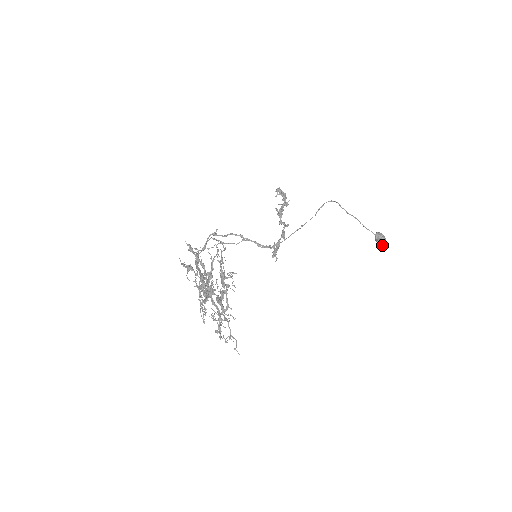
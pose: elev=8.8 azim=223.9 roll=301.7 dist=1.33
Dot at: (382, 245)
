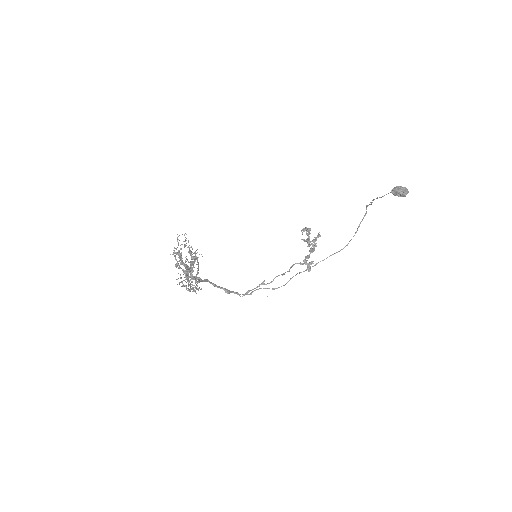
Dot at: (398, 192)
